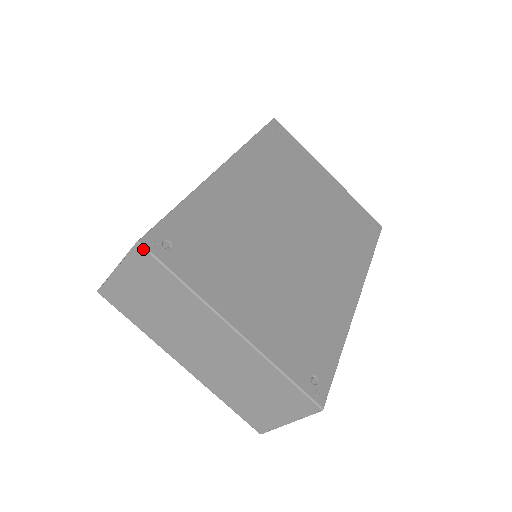
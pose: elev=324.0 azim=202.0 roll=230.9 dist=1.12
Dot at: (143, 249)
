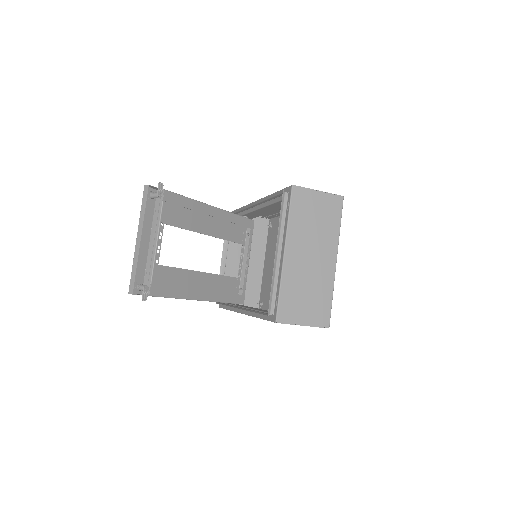
Dot at: (342, 200)
